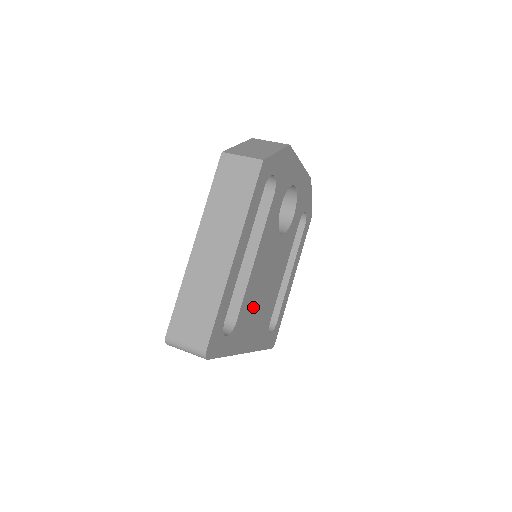
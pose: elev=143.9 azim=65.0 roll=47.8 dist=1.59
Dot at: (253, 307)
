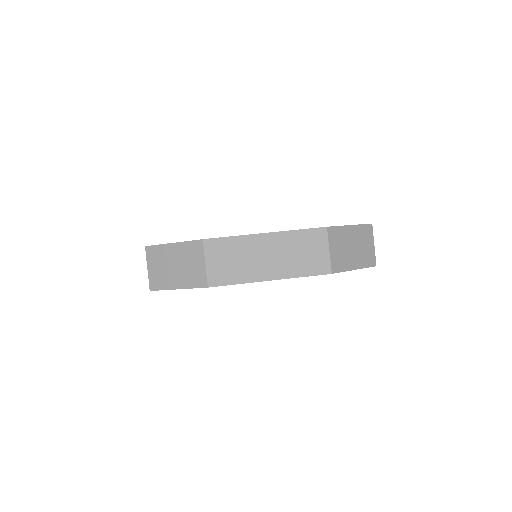
Dot at: occluded
